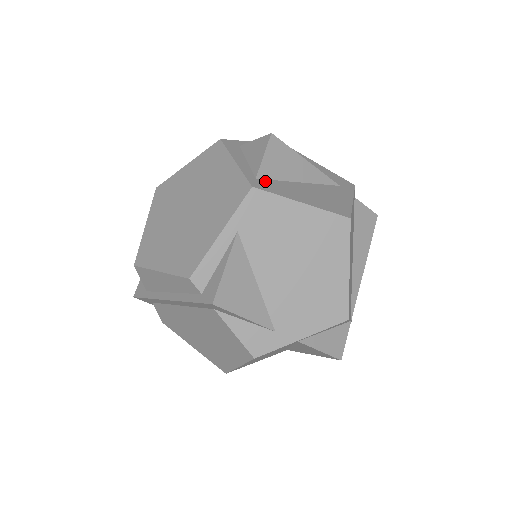
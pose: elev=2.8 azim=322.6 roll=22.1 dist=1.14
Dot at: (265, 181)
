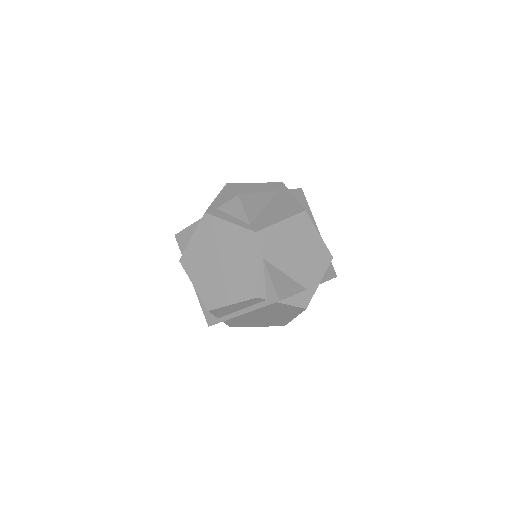
Dot at: (255, 223)
